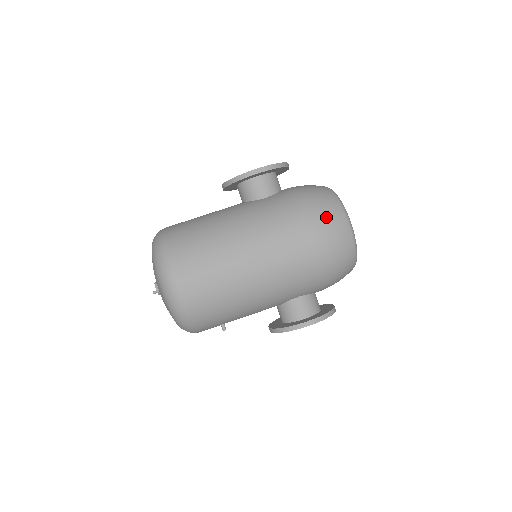
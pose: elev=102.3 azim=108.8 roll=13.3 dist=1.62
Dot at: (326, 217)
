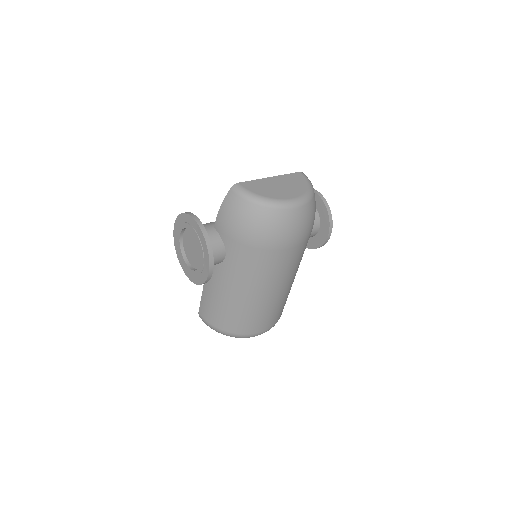
Dot at: (283, 231)
